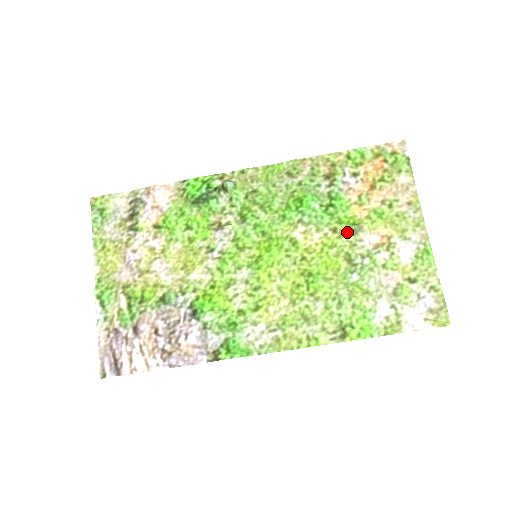
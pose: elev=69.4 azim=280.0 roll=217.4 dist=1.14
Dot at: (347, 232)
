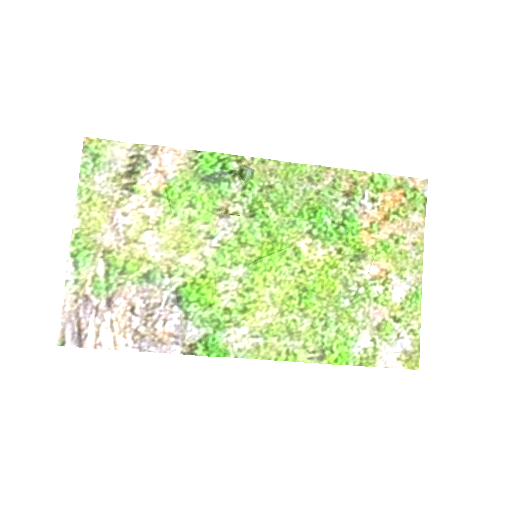
Dot at: (351, 256)
